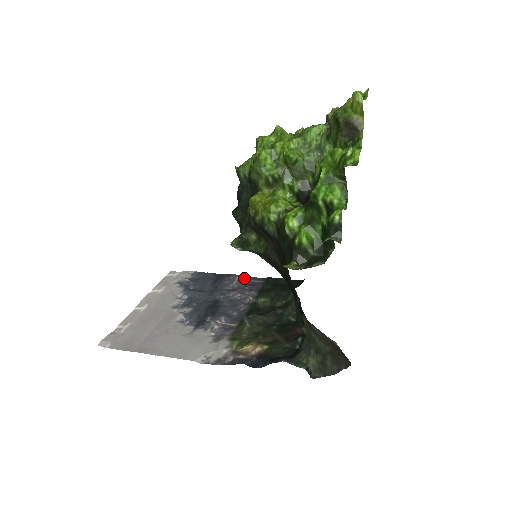
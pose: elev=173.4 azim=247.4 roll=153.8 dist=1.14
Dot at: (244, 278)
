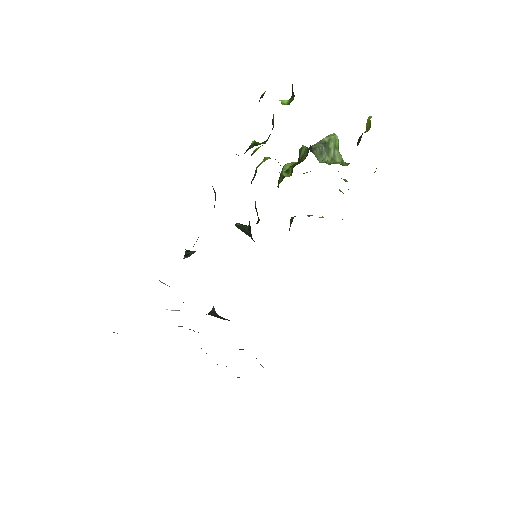
Dot at: occluded
